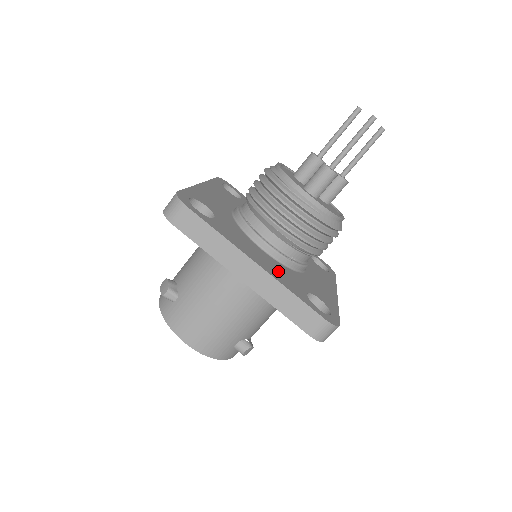
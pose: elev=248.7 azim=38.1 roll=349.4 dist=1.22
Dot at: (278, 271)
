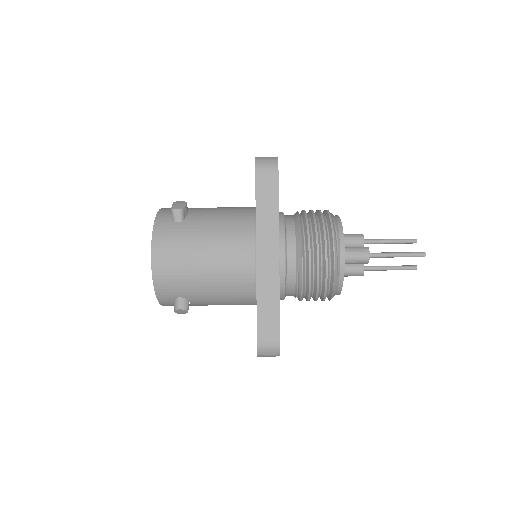
Dot at: occluded
